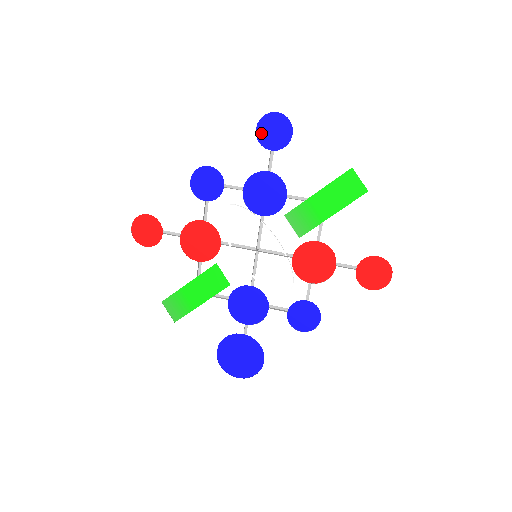
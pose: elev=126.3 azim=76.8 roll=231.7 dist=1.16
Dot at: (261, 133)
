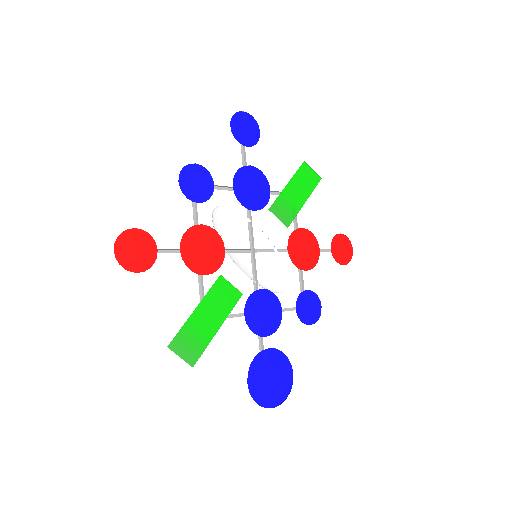
Dot at: (235, 130)
